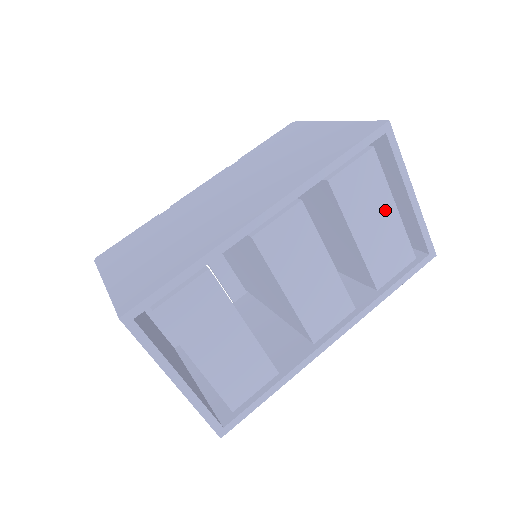
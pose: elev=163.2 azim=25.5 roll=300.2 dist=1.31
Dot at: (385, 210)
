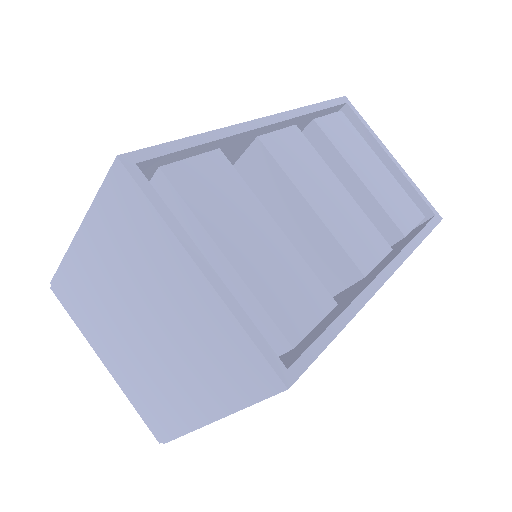
Dot at: (374, 163)
